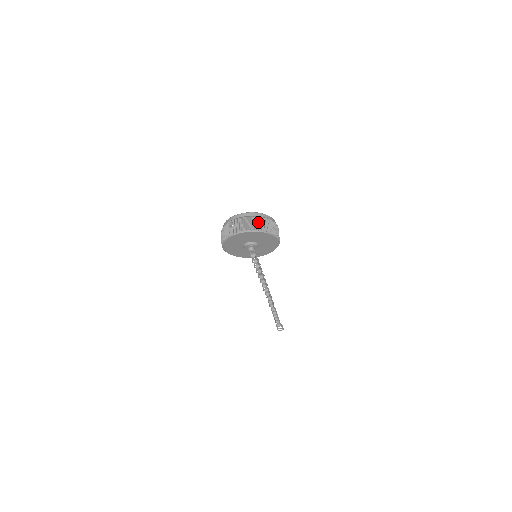
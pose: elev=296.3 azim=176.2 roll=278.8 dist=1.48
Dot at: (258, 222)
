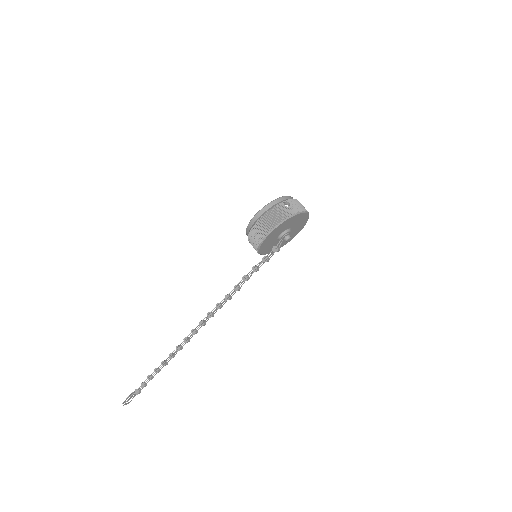
Dot at: occluded
